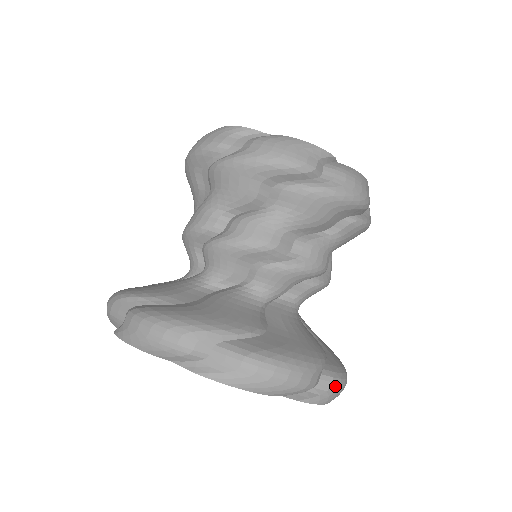
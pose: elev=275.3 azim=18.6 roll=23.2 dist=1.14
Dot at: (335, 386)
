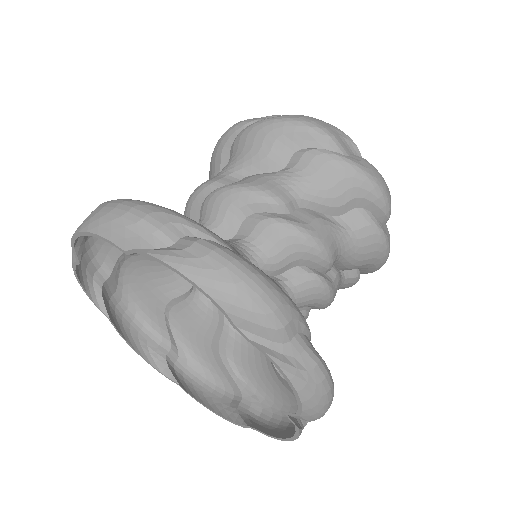
Dot at: (201, 249)
